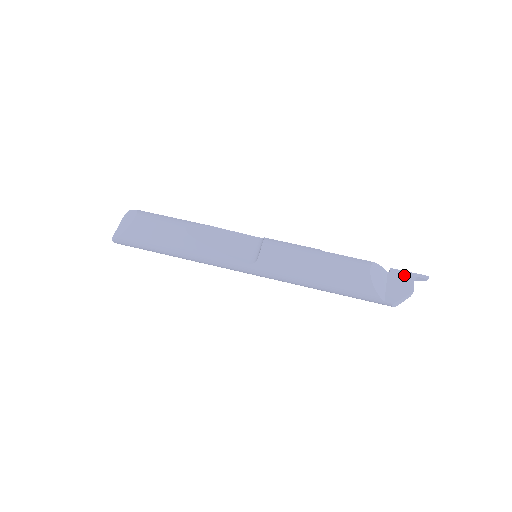
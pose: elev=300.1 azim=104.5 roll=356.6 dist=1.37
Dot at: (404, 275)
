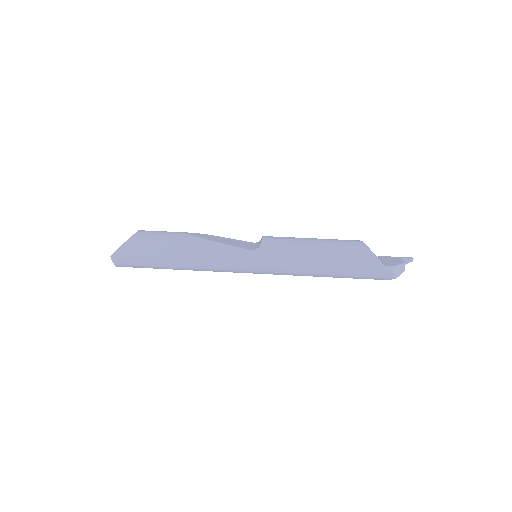
Dot at: (392, 257)
